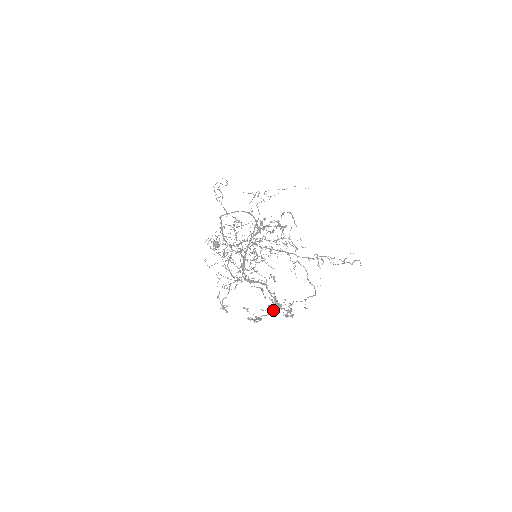
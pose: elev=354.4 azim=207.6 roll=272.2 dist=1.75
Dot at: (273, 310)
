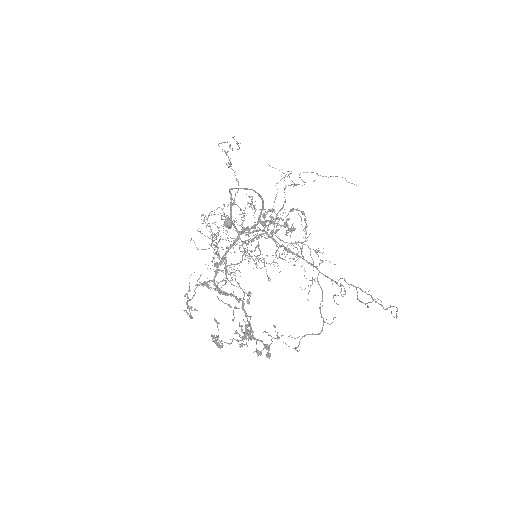
Dot at: occluded
